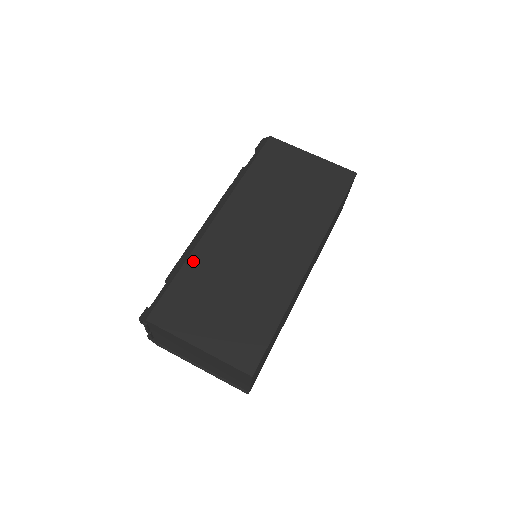
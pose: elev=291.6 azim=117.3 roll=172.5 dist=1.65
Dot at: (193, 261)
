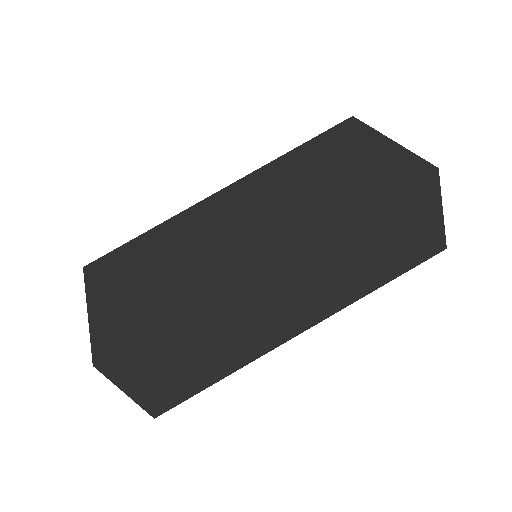
Dot at: (162, 227)
